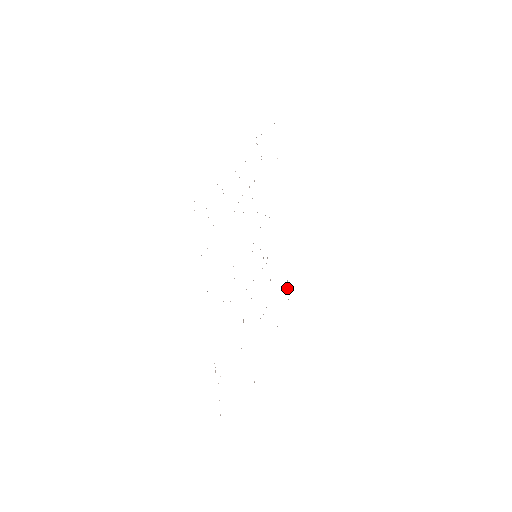
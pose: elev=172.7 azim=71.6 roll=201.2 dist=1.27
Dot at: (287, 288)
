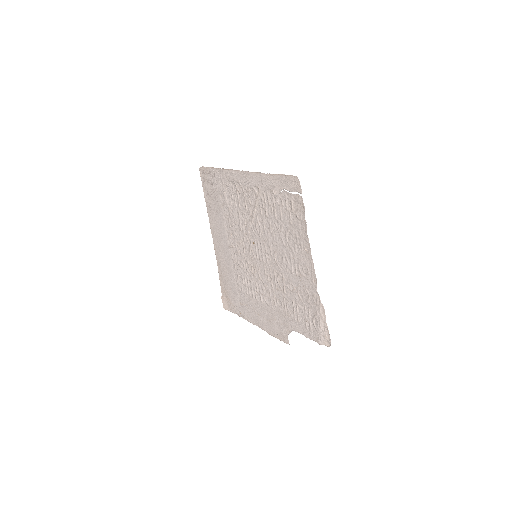
Dot at: occluded
